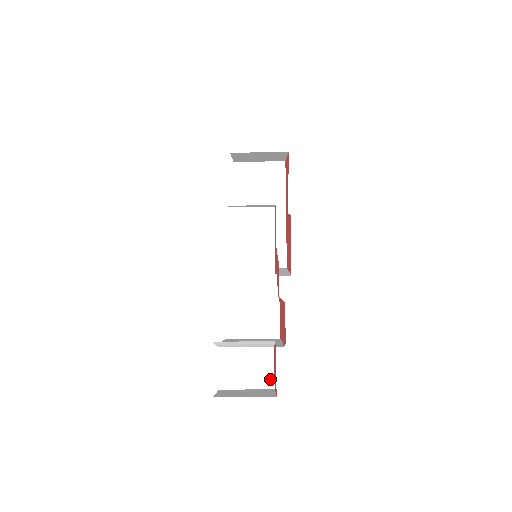
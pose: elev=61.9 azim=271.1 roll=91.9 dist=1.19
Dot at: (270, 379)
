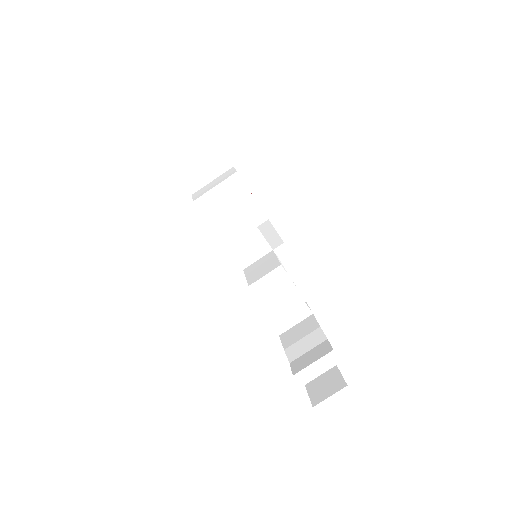
Dot at: (331, 361)
